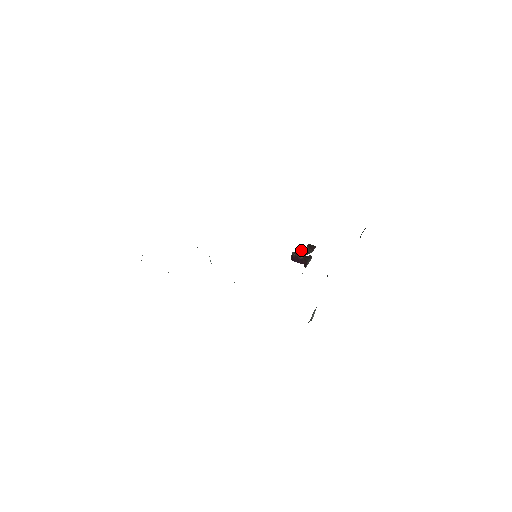
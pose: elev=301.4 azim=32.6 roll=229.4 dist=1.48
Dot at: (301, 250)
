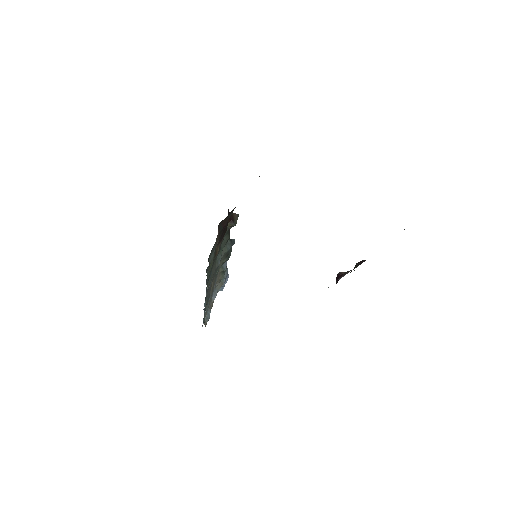
Dot at: occluded
